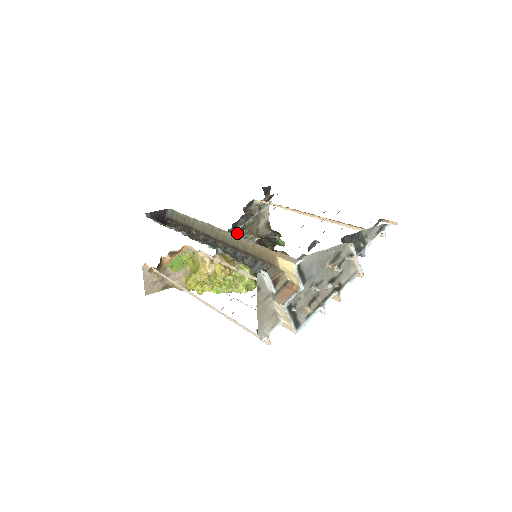
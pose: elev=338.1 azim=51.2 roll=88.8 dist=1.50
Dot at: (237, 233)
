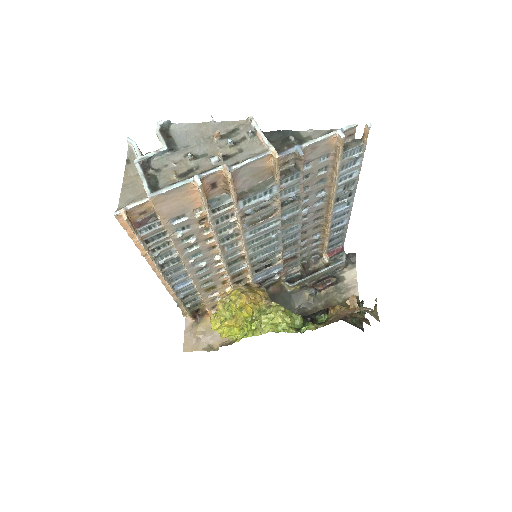
Dot at: (306, 301)
